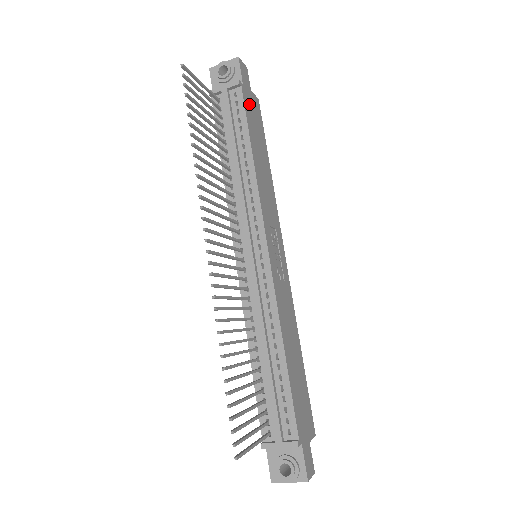
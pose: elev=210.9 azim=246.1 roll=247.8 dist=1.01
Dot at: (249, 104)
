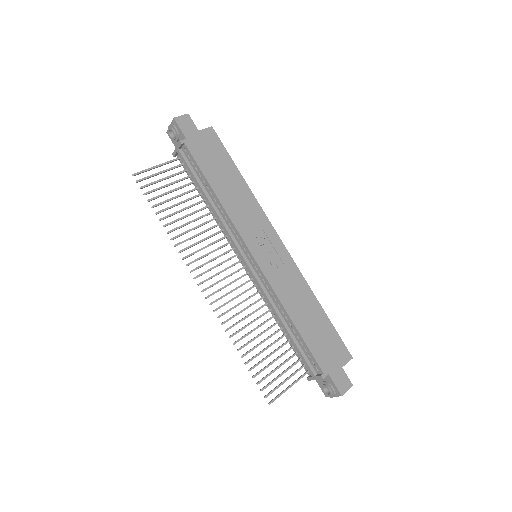
Dot at: (199, 148)
